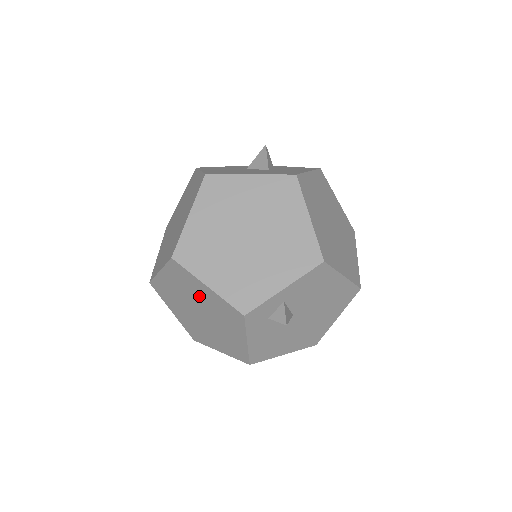
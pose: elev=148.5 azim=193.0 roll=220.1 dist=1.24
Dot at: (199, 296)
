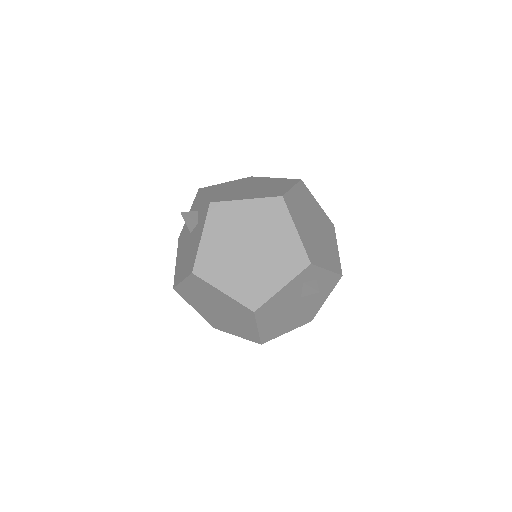
Dot at: (273, 234)
